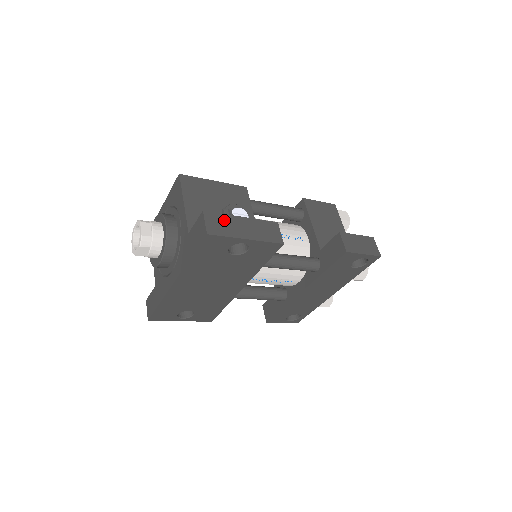
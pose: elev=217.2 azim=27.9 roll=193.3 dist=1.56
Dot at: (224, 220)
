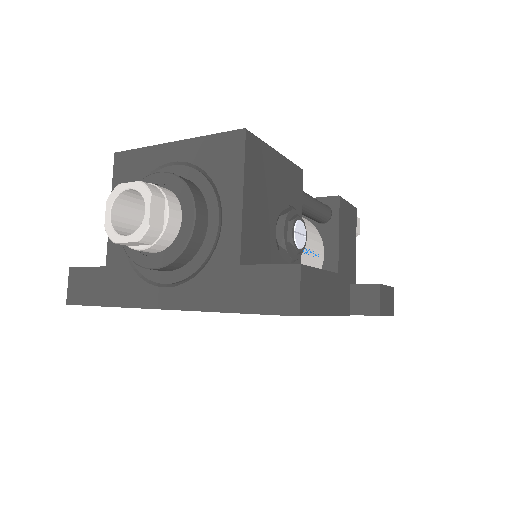
Dot at: (316, 281)
